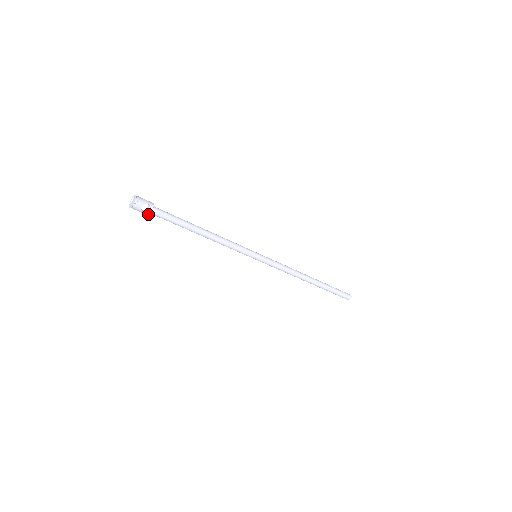
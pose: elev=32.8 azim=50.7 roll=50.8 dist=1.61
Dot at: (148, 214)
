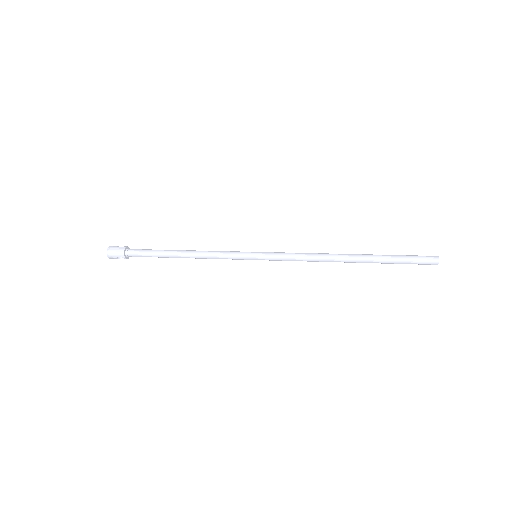
Dot at: (128, 258)
